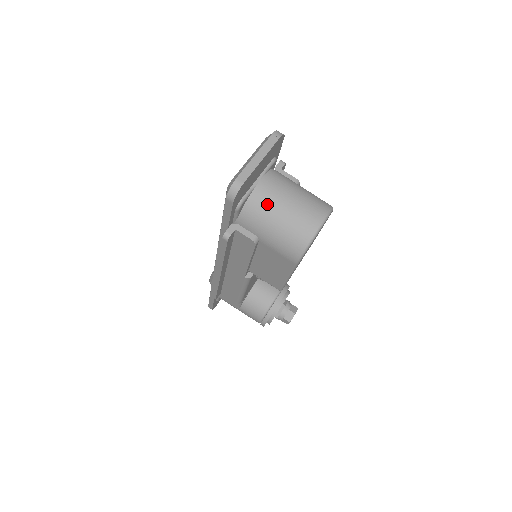
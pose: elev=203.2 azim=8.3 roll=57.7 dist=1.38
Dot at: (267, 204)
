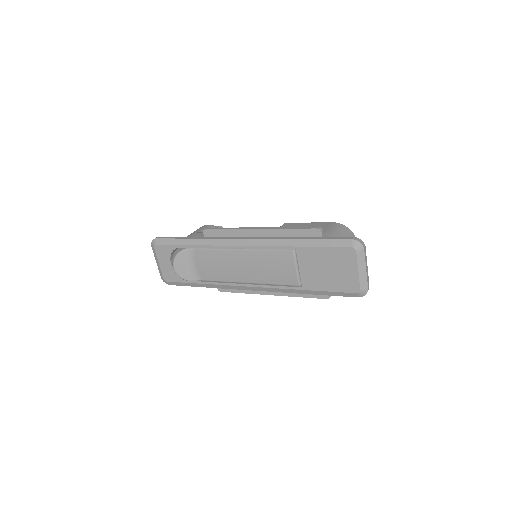
Dot at: occluded
